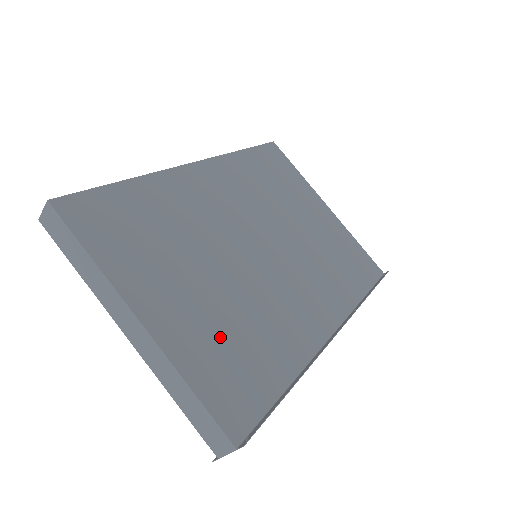
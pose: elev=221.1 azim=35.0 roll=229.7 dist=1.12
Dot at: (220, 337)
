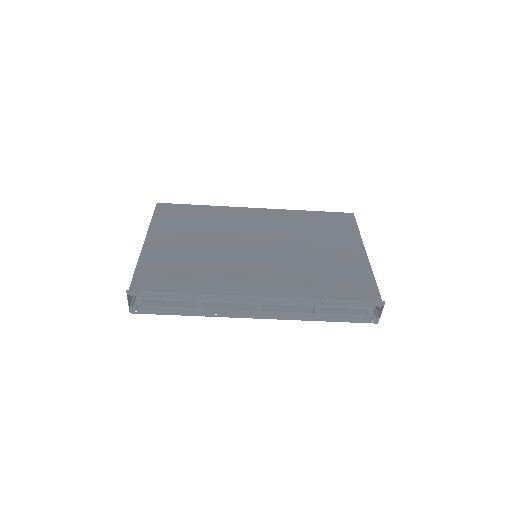
Dot at: (174, 263)
